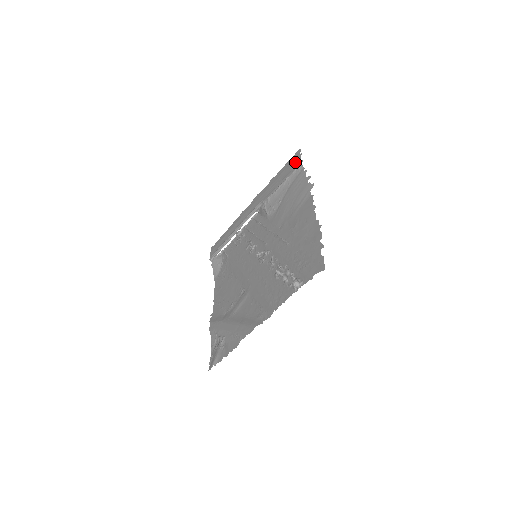
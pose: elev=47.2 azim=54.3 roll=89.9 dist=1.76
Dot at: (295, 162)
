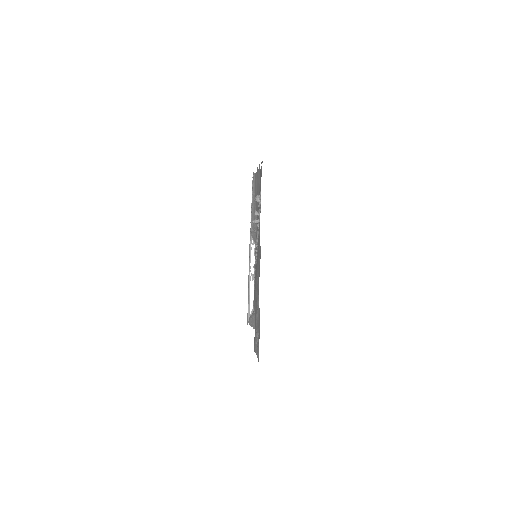
Dot at: occluded
